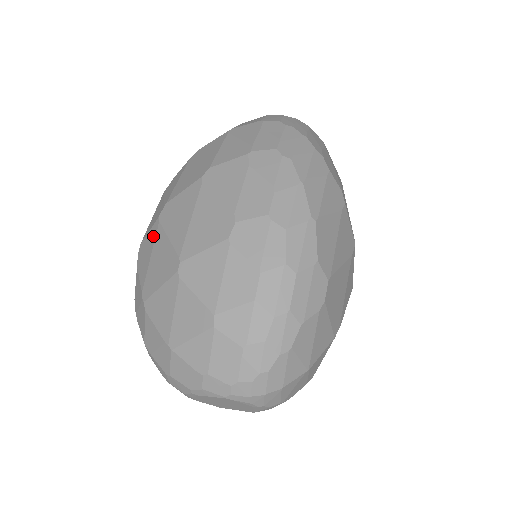
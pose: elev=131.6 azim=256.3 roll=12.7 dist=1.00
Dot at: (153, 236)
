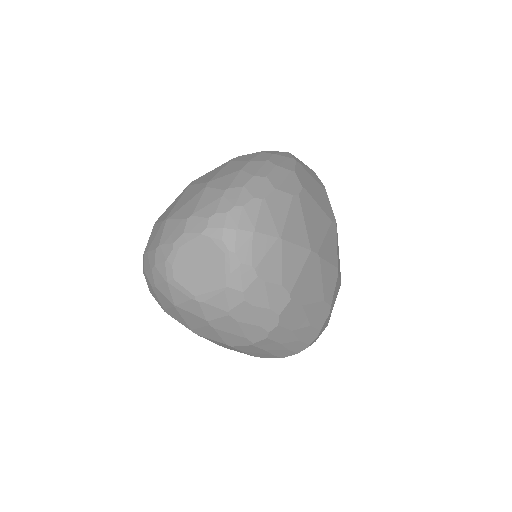
Dot at: occluded
